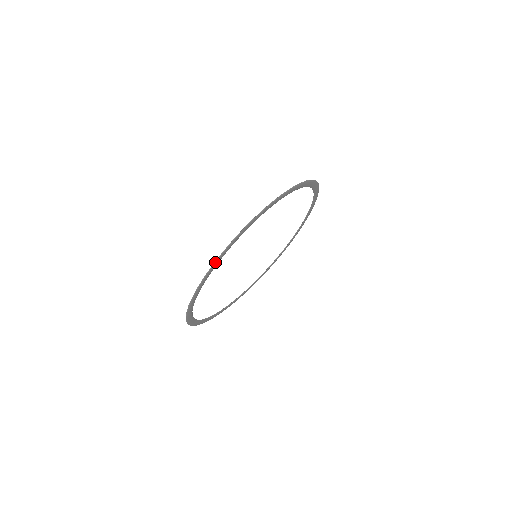
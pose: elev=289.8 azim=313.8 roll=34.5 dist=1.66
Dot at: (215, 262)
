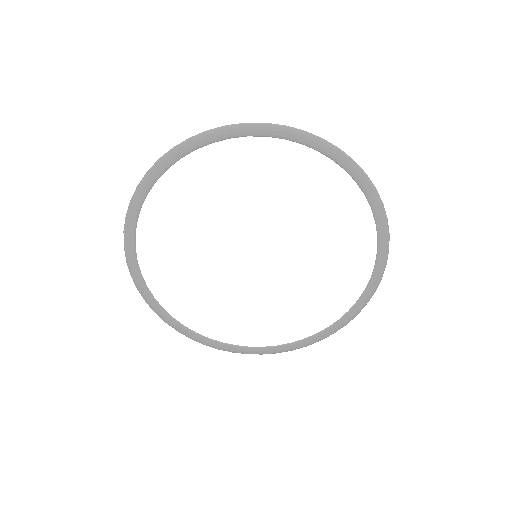
Dot at: (152, 168)
